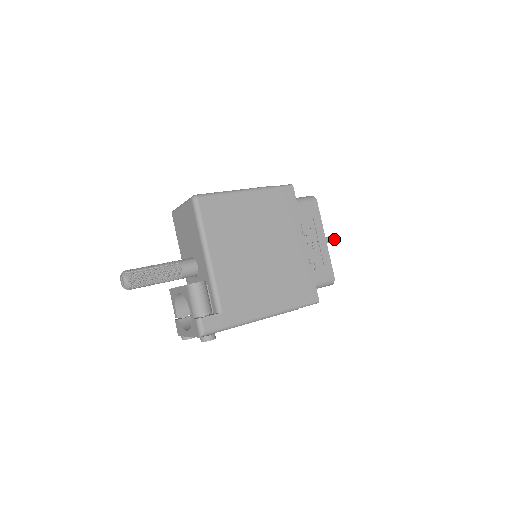
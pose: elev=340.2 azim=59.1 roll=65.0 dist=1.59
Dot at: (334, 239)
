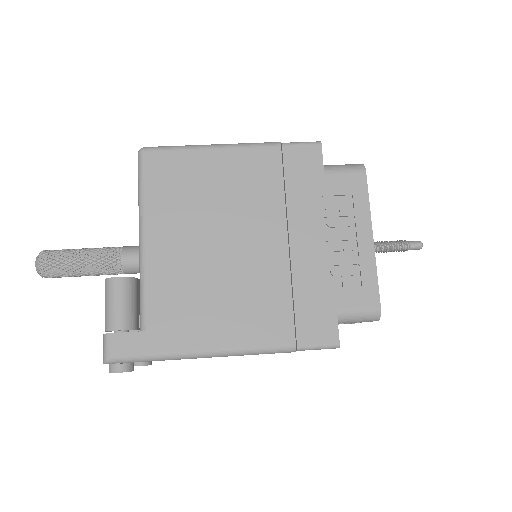
Dot at: (412, 245)
